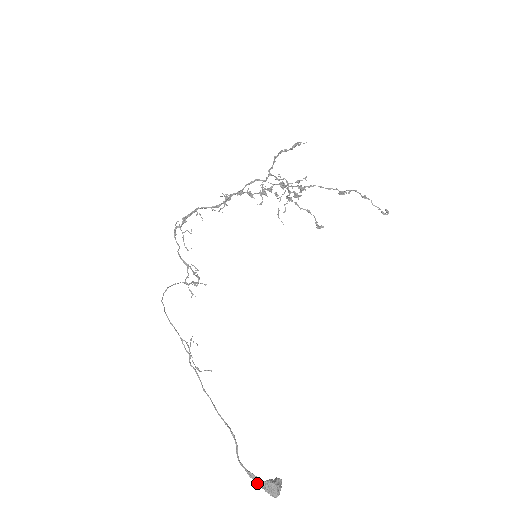
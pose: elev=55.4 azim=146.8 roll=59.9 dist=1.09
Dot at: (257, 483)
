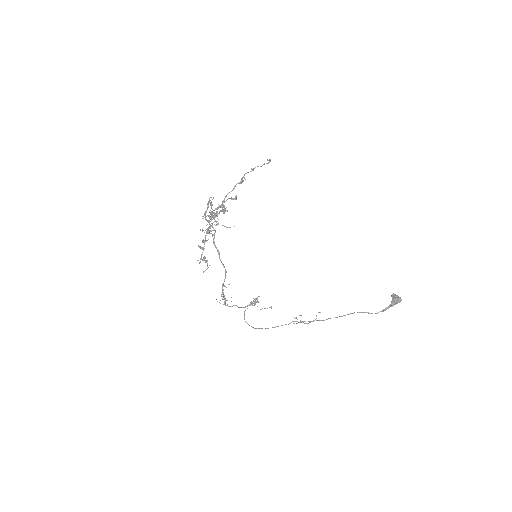
Dot at: occluded
